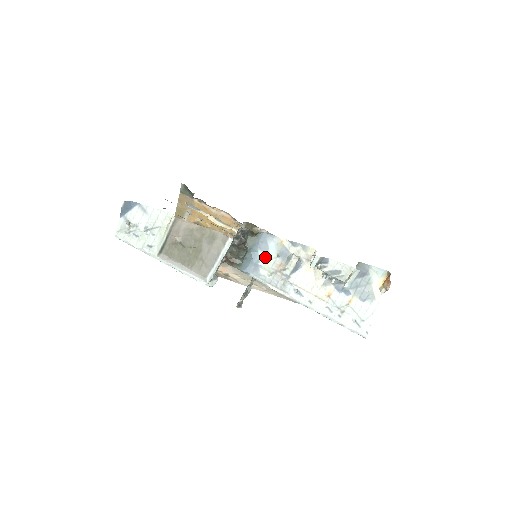
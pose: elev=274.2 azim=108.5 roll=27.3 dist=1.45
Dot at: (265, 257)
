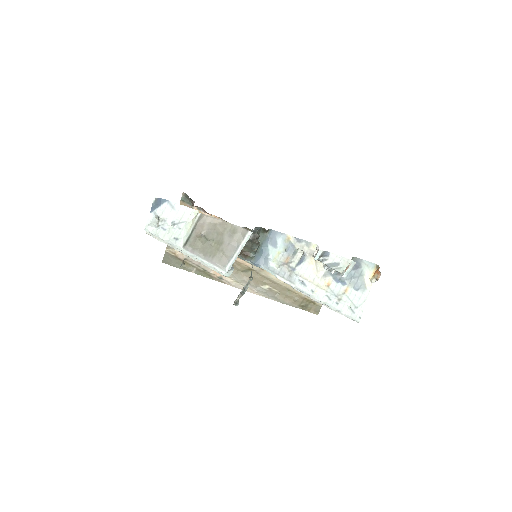
Dot at: (274, 251)
